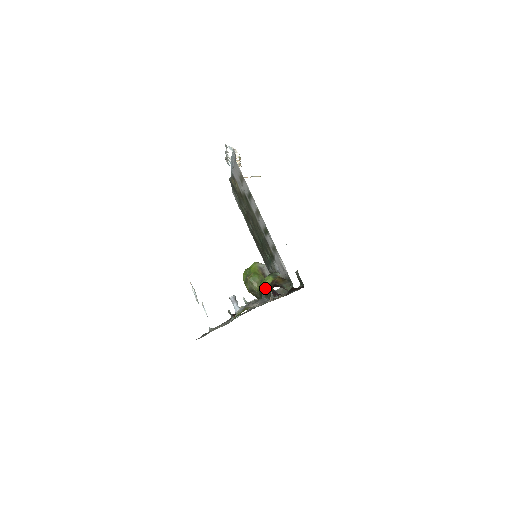
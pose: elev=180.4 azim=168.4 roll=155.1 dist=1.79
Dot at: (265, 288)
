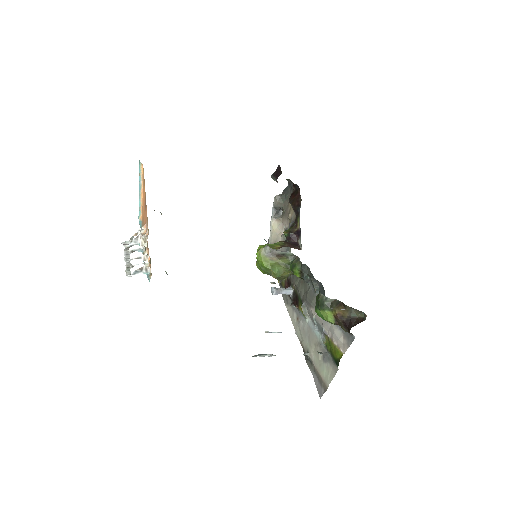
Dot at: occluded
